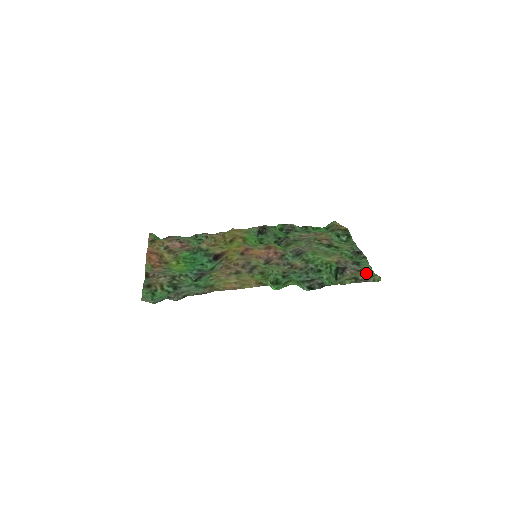
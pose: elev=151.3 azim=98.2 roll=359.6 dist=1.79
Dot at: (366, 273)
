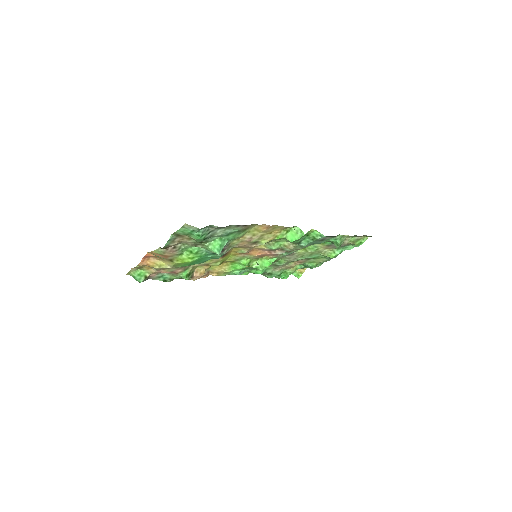
Dot at: (356, 243)
